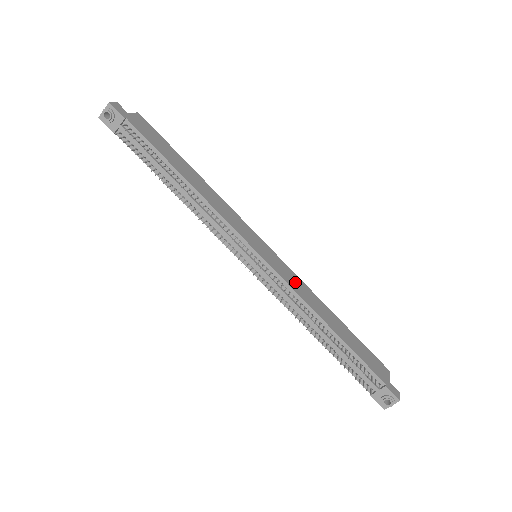
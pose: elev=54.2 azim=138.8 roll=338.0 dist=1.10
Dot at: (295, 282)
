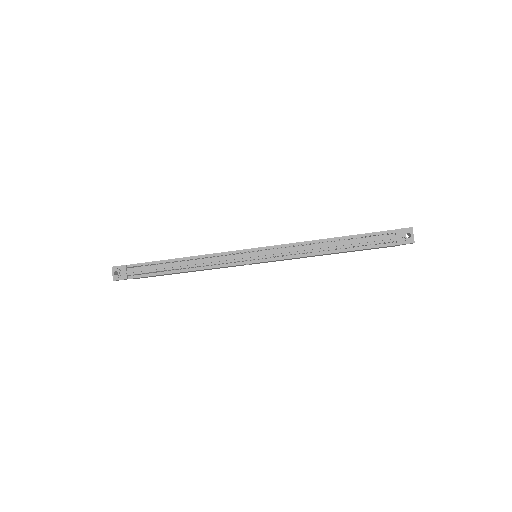
Dot at: occluded
